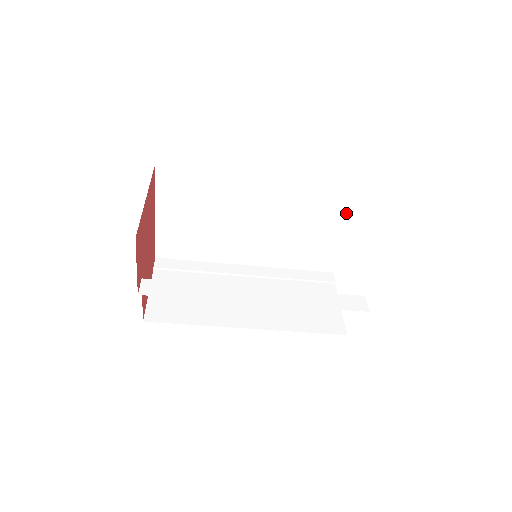
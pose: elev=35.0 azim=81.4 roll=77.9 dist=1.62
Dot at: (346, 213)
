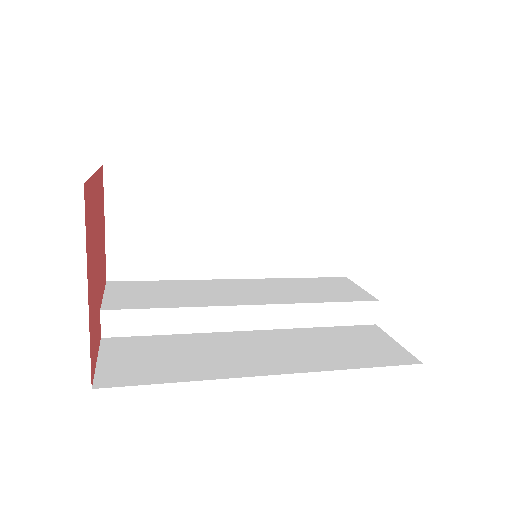
Dot at: occluded
